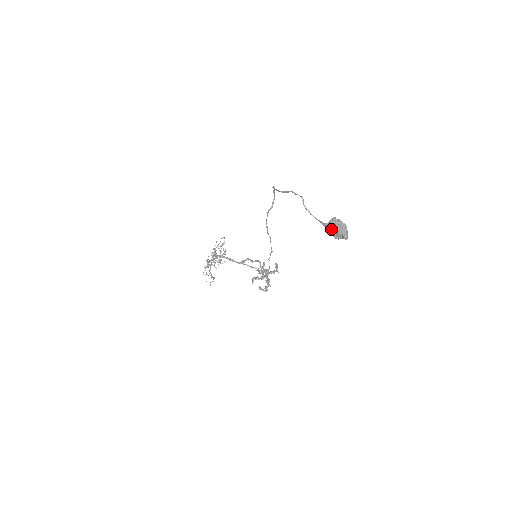
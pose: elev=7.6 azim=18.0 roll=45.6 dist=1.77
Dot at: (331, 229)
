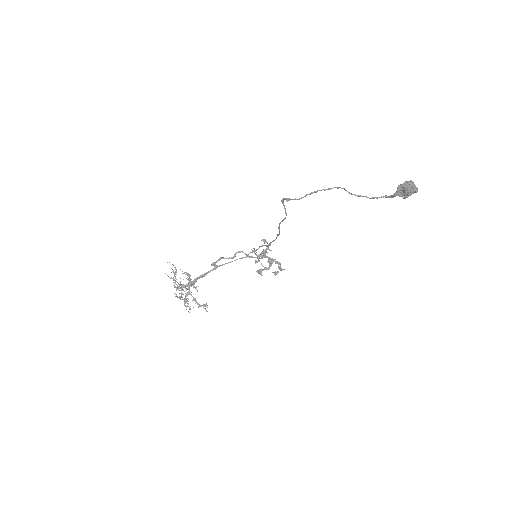
Dot at: (398, 195)
